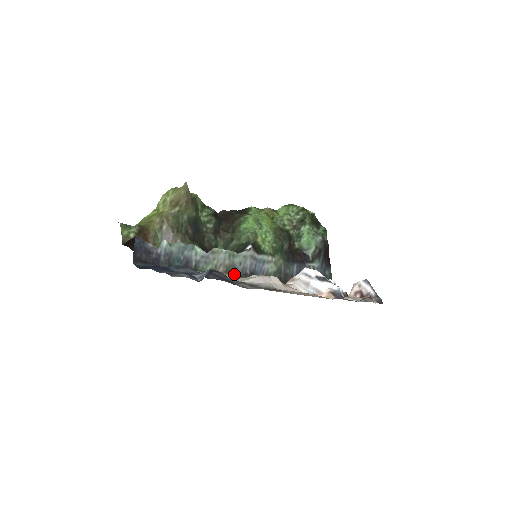
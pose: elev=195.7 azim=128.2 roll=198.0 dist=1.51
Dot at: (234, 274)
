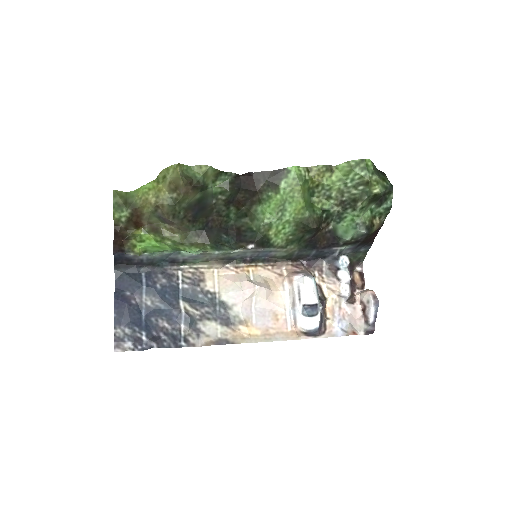
Dot at: (230, 261)
